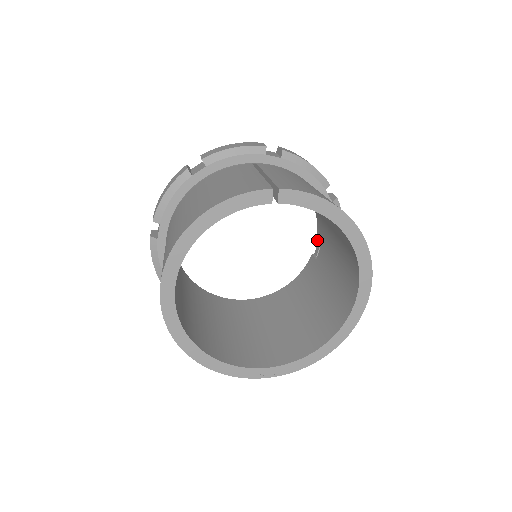
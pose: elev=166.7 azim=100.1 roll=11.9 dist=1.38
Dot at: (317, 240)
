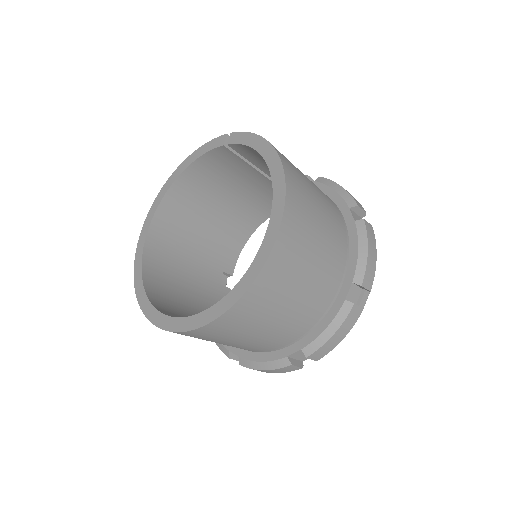
Dot at: occluded
